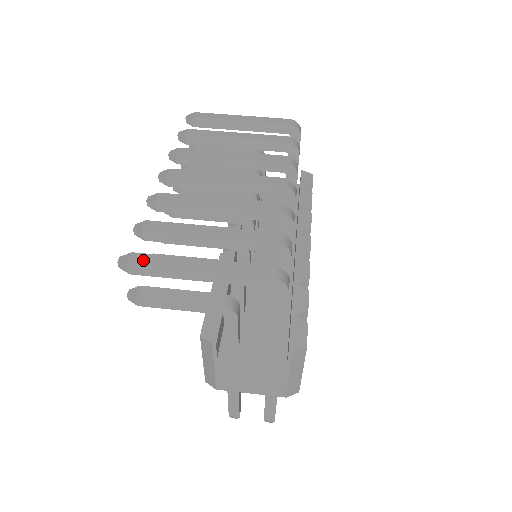
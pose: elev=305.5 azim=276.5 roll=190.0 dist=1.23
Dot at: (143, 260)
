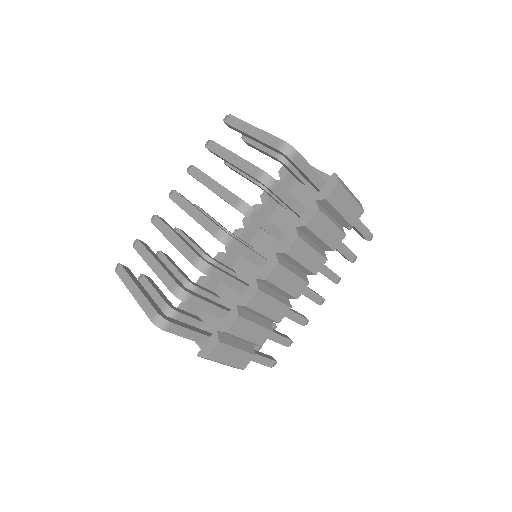
Dot at: (120, 273)
